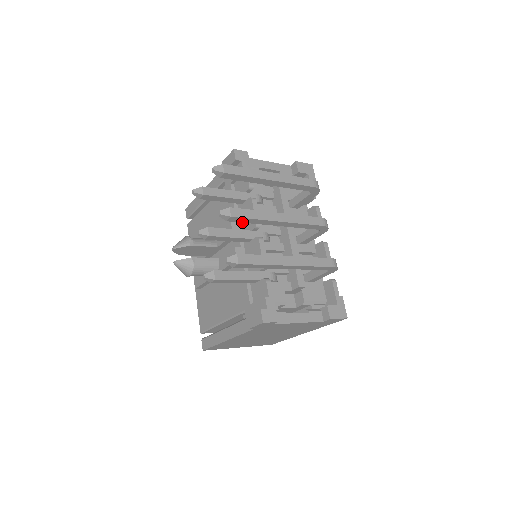
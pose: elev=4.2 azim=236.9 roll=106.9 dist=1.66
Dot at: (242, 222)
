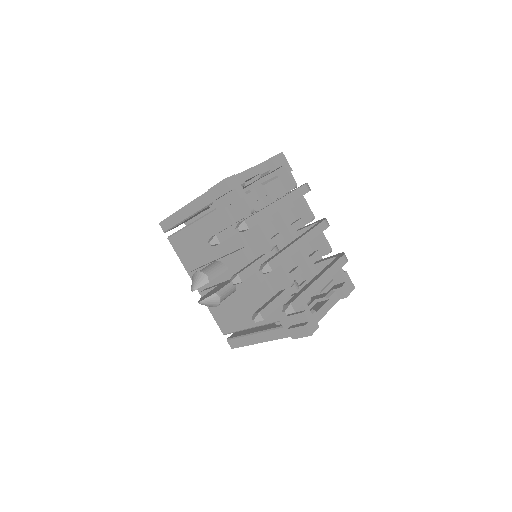
Dot at: occluded
